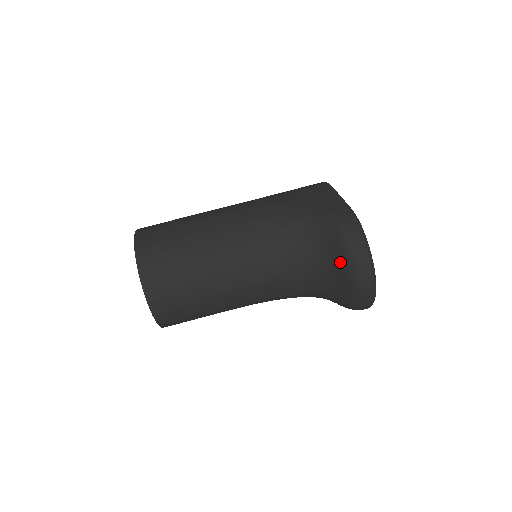
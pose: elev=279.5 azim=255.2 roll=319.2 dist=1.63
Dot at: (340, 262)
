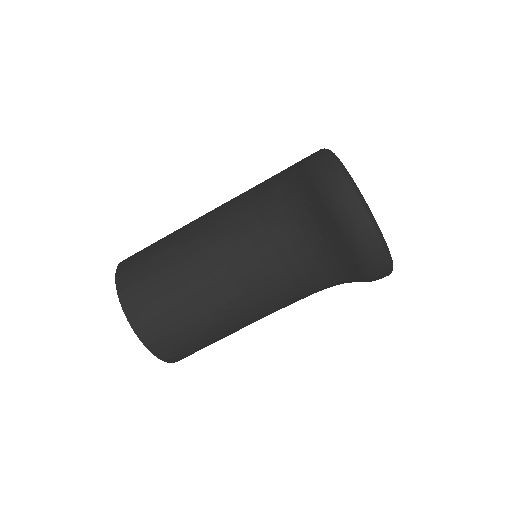
Dot at: (320, 206)
